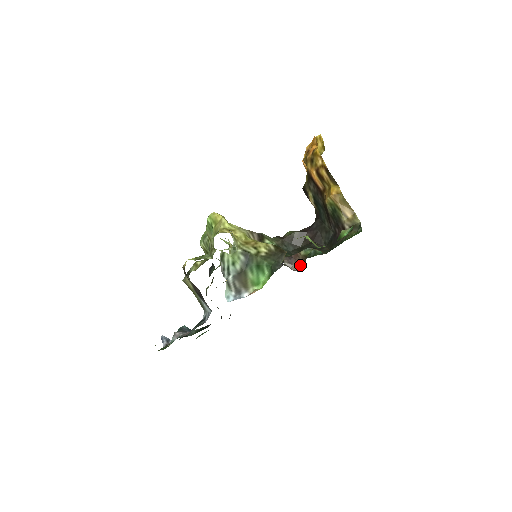
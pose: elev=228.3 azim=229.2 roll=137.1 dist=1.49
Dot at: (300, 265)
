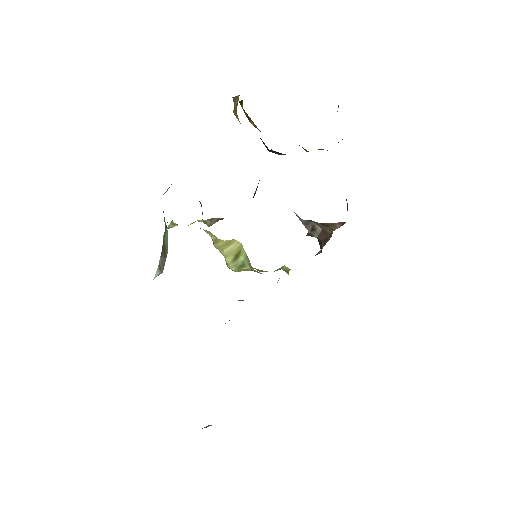
Dot at: occluded
